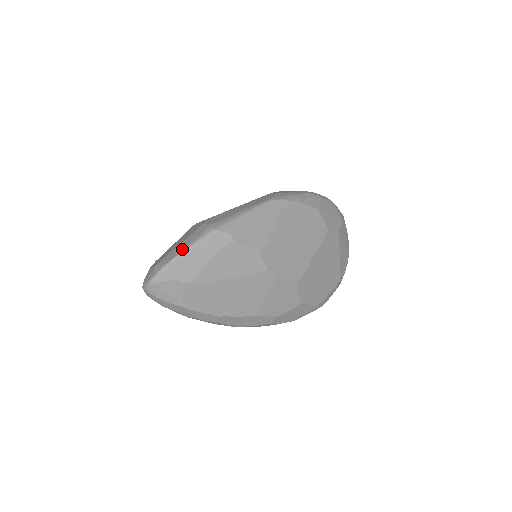
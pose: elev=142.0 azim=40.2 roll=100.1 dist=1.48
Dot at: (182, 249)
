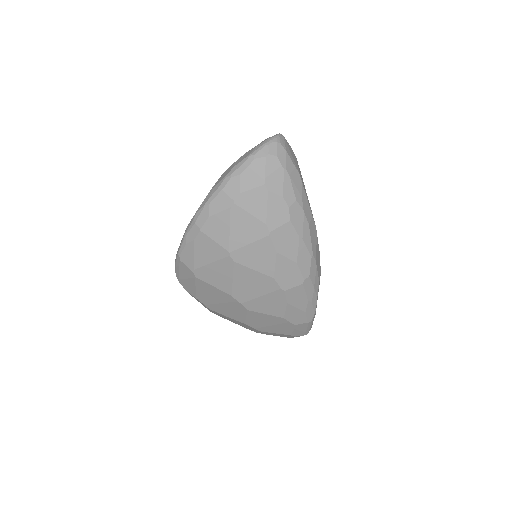
Dot at: occluded
